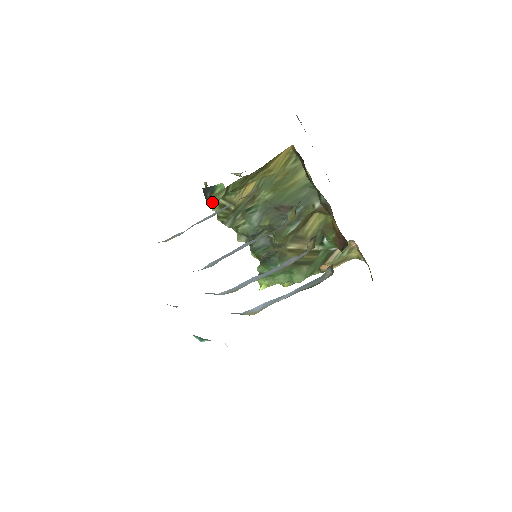
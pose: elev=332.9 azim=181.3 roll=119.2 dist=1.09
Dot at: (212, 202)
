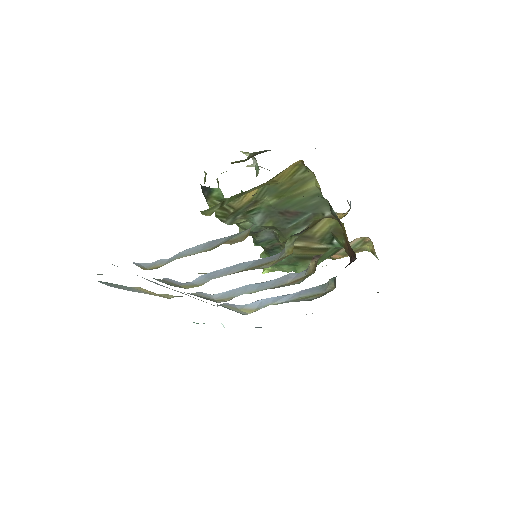
Dot at: (205, 215)
